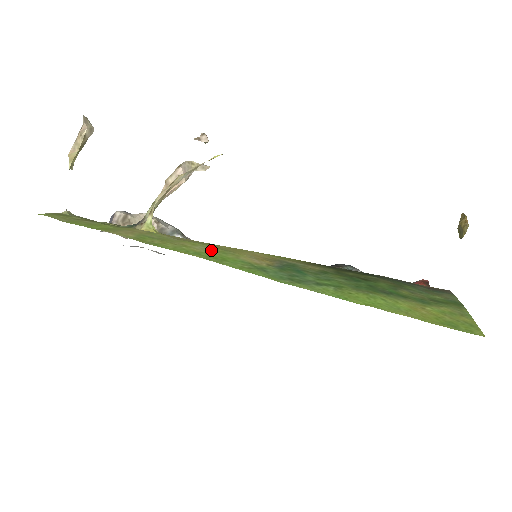
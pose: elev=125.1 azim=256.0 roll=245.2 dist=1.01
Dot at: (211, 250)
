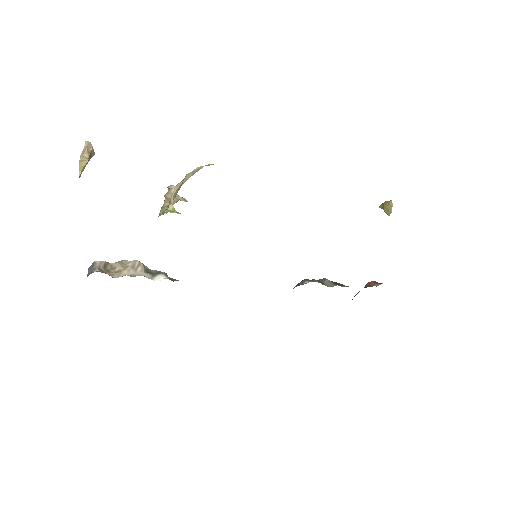
Dot at: occluded
